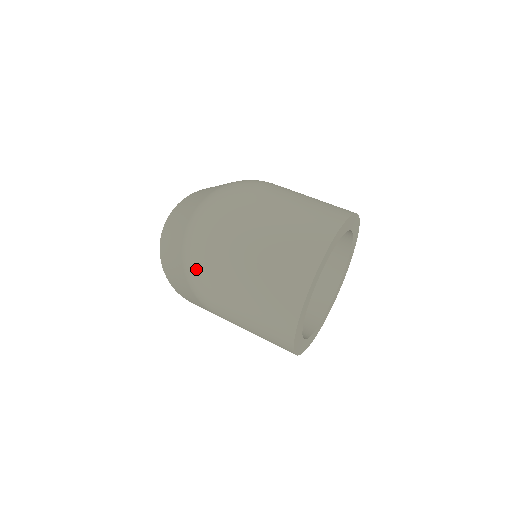
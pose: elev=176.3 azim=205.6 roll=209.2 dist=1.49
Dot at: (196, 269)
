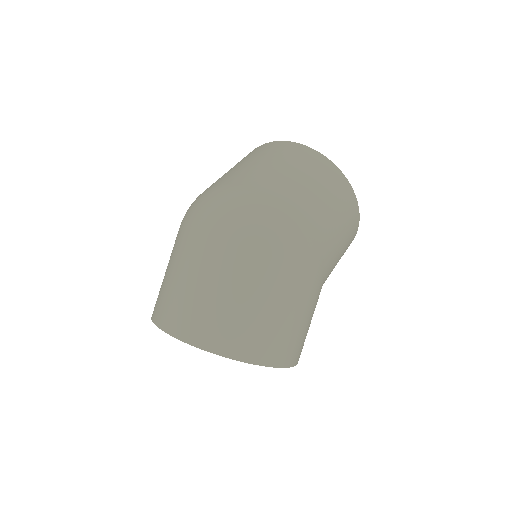
Dot at: (190, 210)
